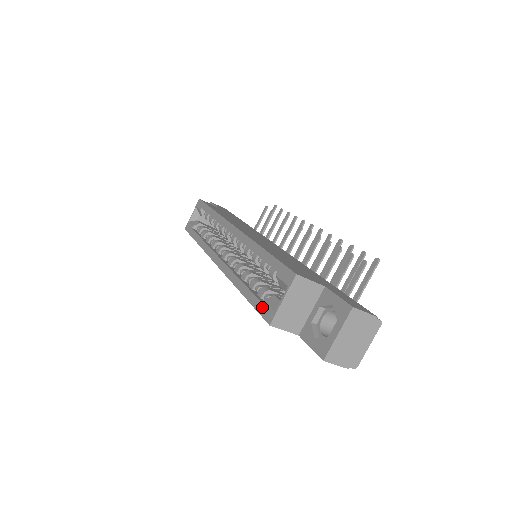
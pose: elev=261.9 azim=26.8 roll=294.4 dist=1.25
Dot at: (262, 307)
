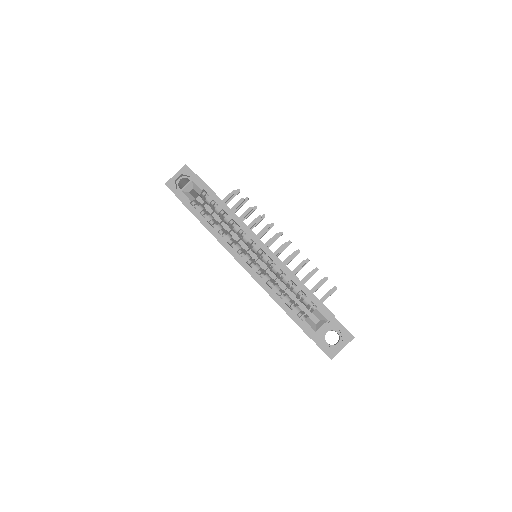
Dot at: (303, 324)
